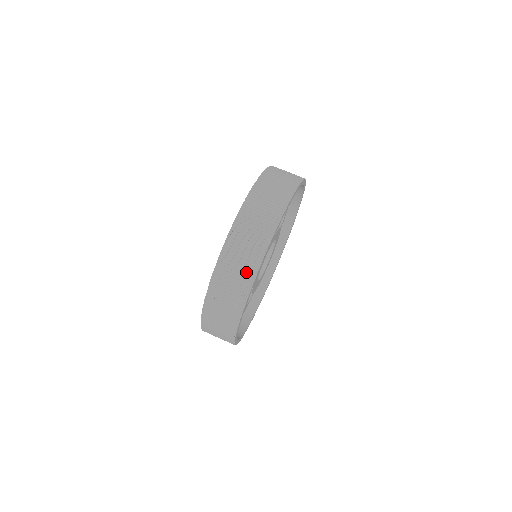
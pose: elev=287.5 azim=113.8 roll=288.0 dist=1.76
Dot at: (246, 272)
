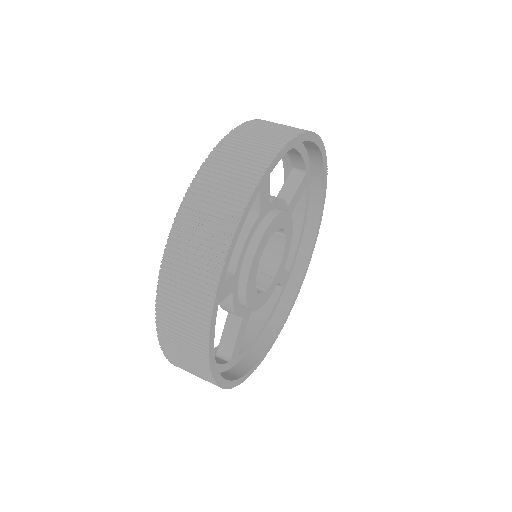
Dot at: (236, 191)
